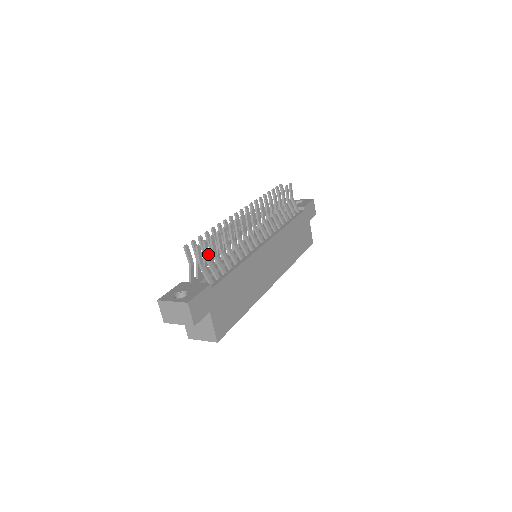
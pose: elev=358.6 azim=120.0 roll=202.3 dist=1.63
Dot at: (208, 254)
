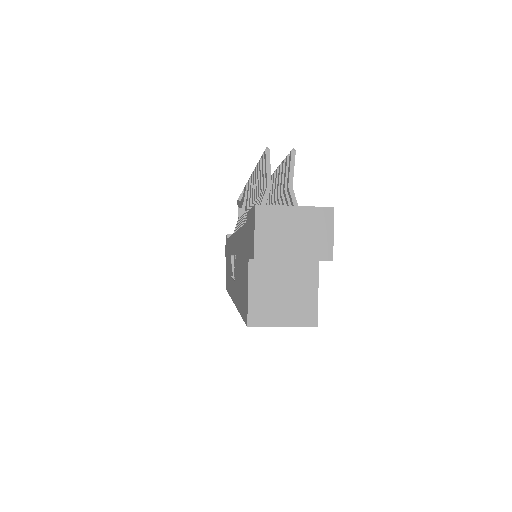
Dot at: occluded
